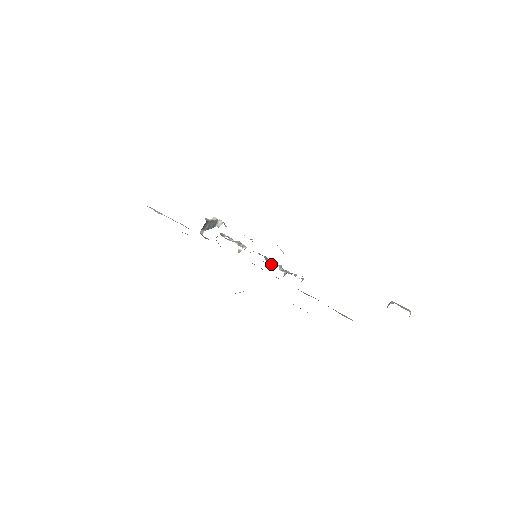
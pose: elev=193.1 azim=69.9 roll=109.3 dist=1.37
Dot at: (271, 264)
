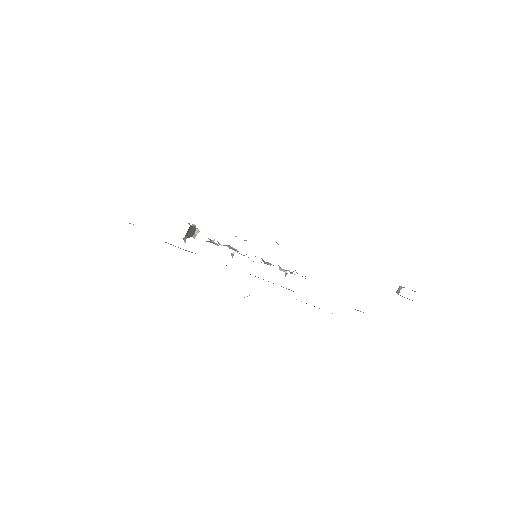
Dot at: (270, 264)
